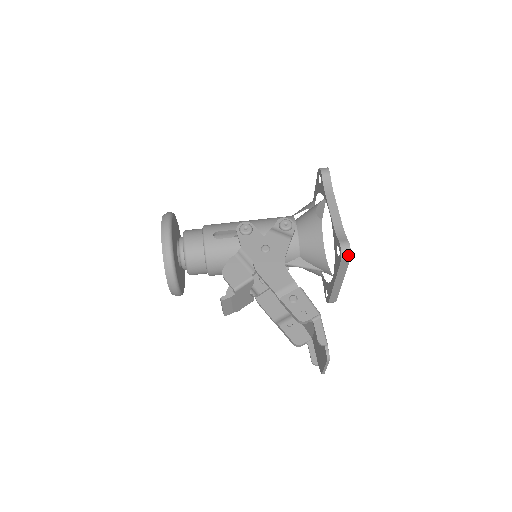
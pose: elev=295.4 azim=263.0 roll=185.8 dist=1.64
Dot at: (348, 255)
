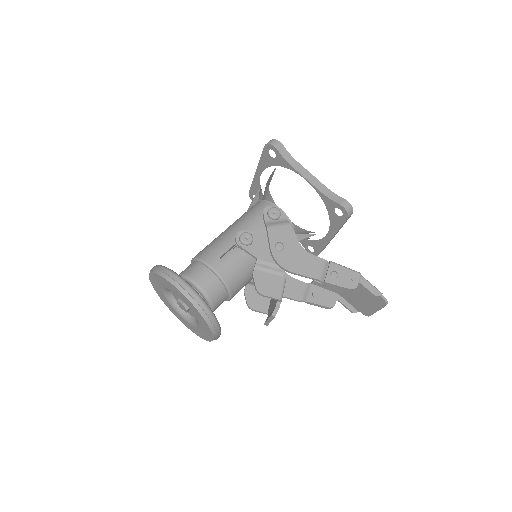
Dot at: (352, 211)
